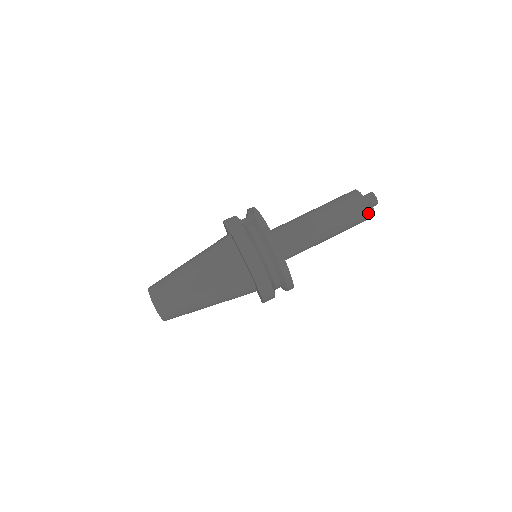
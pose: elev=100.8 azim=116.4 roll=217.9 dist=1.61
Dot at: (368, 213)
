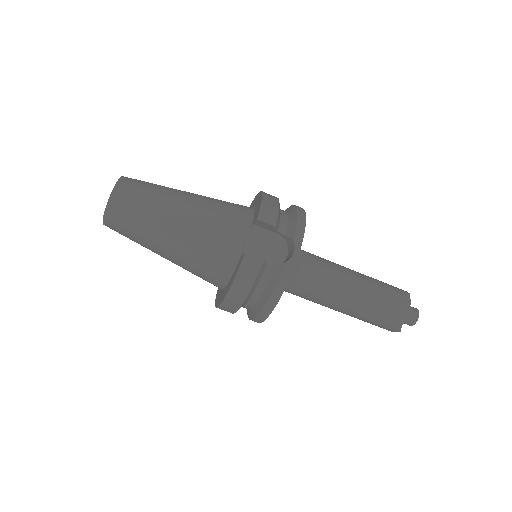
Dot at: (388, 330)
